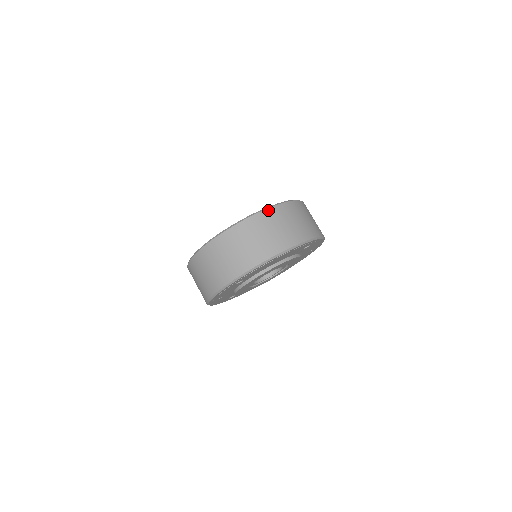
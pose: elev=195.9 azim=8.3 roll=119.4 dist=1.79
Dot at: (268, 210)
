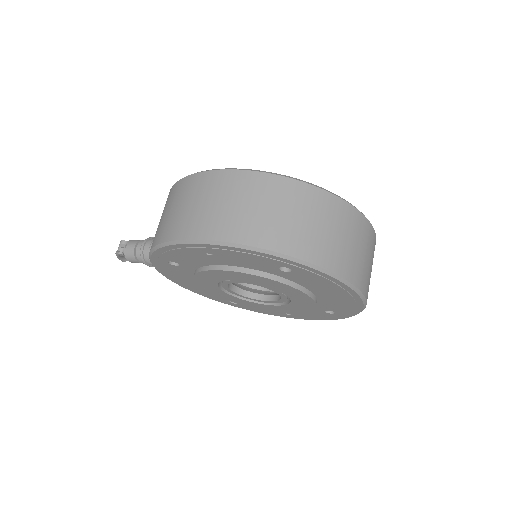
Dot at: occluded
